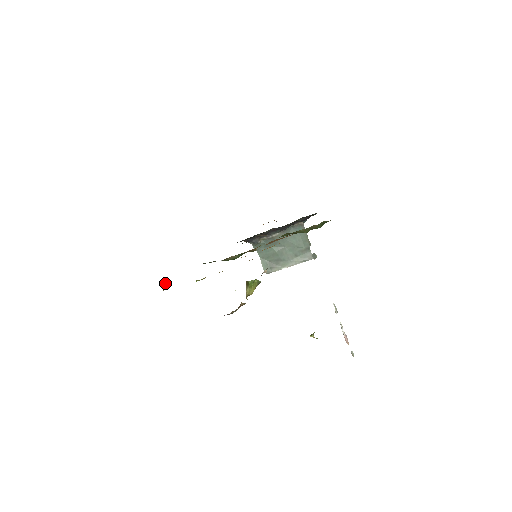
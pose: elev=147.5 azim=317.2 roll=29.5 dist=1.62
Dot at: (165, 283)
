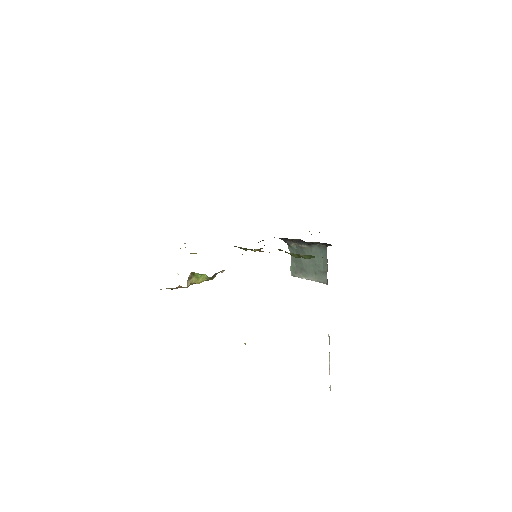
Dot at: occluded
